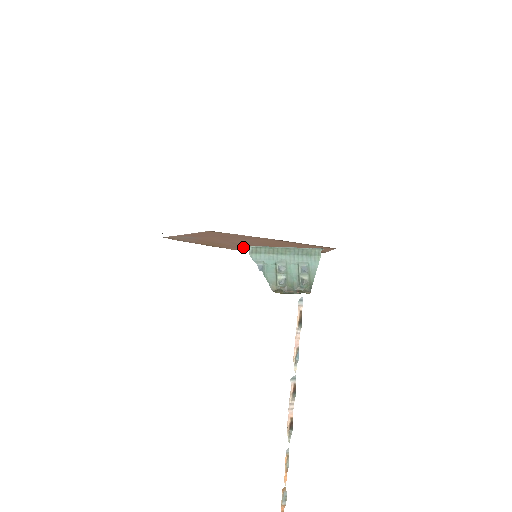
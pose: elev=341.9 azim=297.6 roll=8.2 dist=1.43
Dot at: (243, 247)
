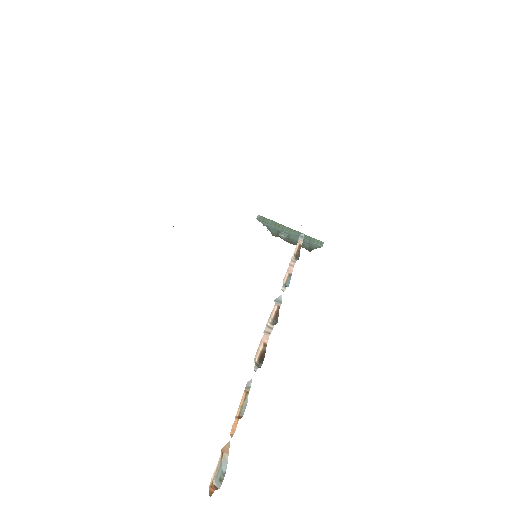
Dot at: occluded
